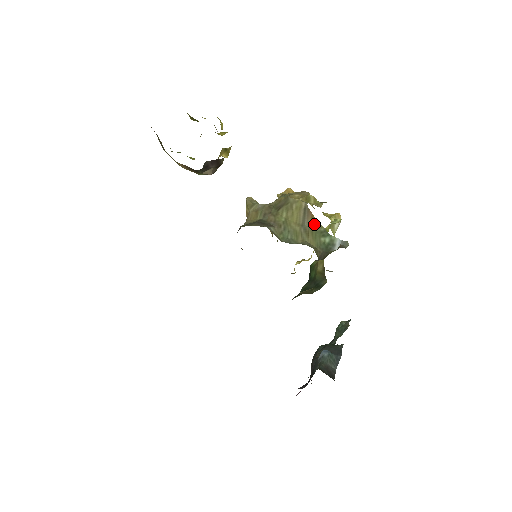
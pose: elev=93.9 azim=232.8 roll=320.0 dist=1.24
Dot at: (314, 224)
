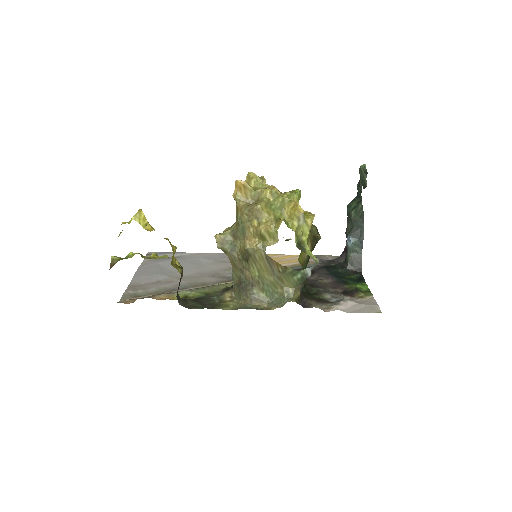
Dot at: (282, 269)
